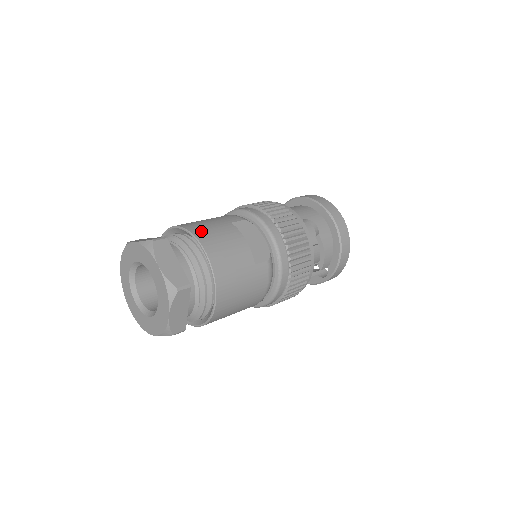
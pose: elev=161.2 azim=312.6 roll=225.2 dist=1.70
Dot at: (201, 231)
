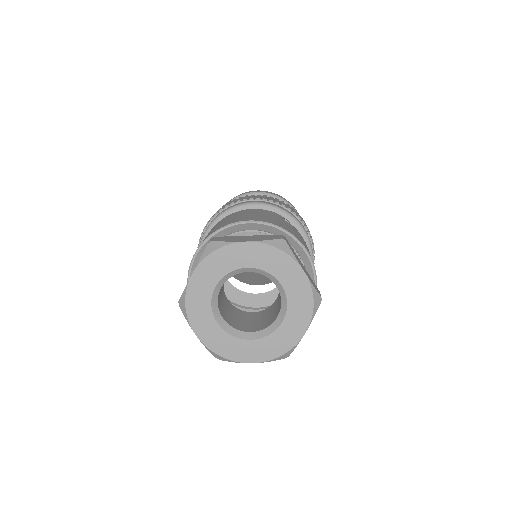
Dot at: (287, 228)
